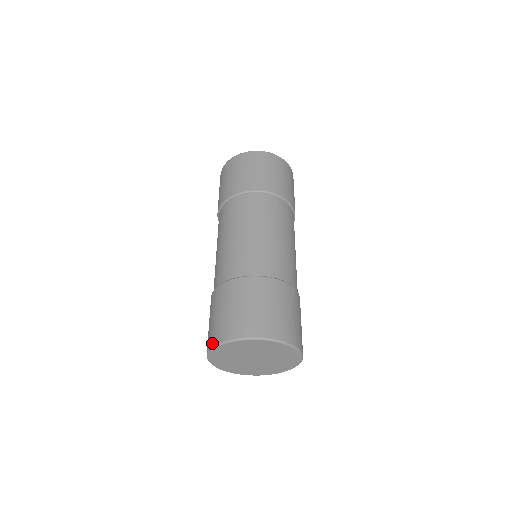
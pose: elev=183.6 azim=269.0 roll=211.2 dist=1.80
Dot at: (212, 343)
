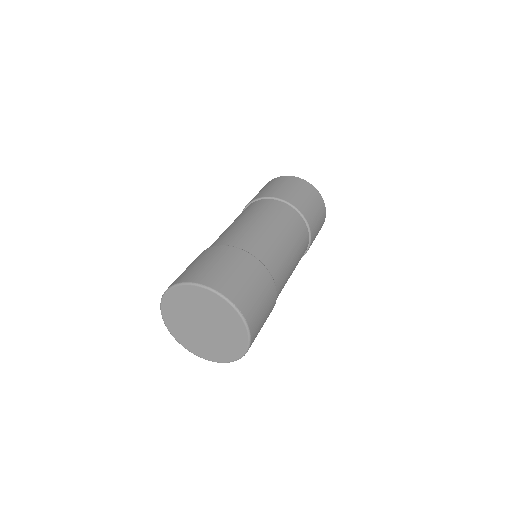
Dot at: occluded
